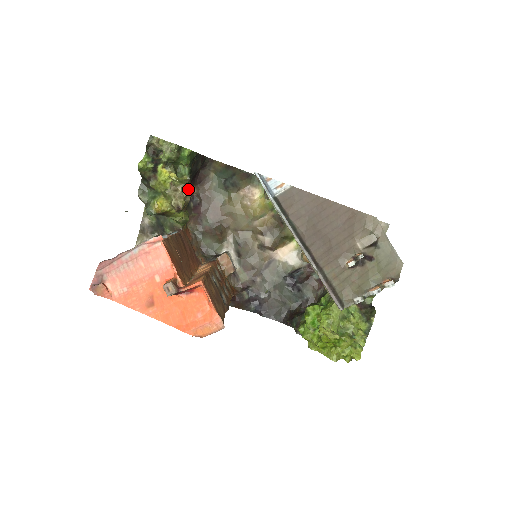
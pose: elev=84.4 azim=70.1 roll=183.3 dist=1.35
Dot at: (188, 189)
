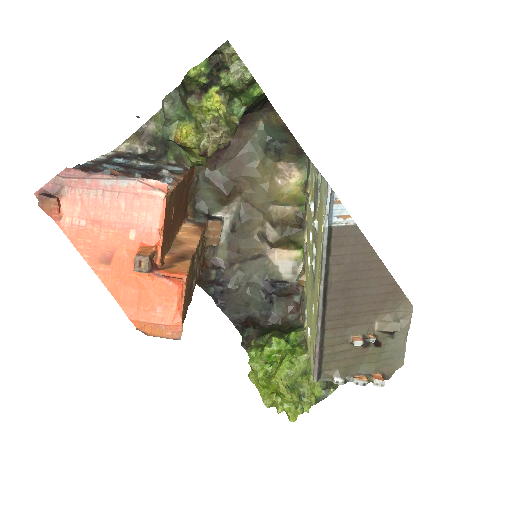
Dot at: (230, 138)
